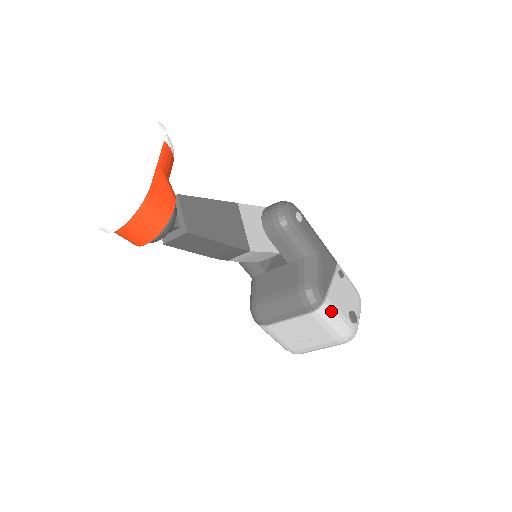
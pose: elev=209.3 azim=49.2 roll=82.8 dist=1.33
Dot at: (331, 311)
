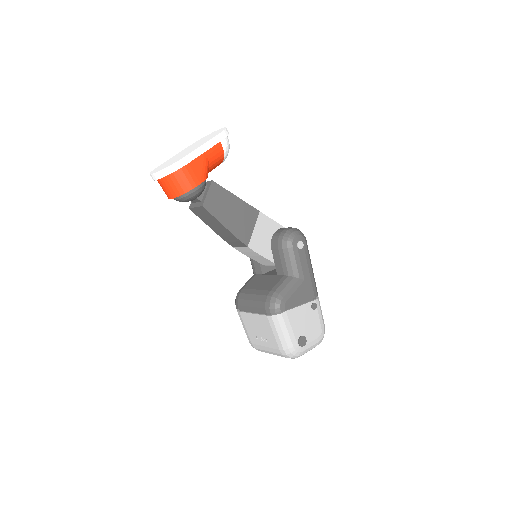
Dot at: (283, 323)
